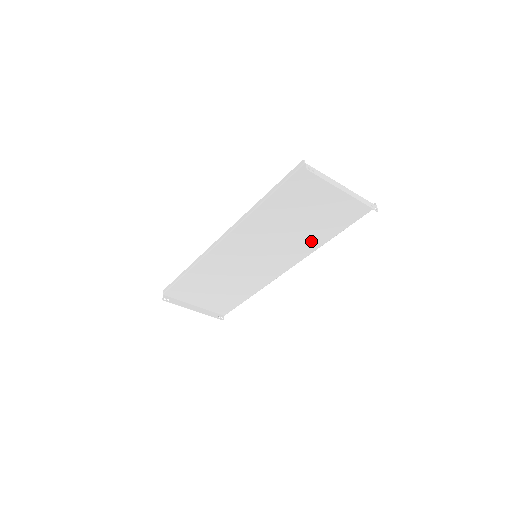
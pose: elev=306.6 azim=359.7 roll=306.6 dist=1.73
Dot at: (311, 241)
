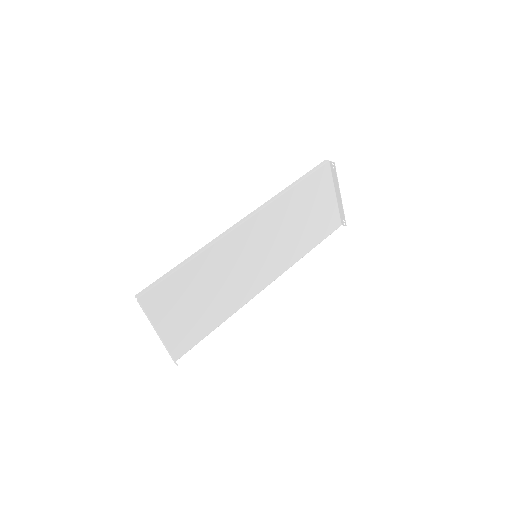
Dot at: (297, 250)
